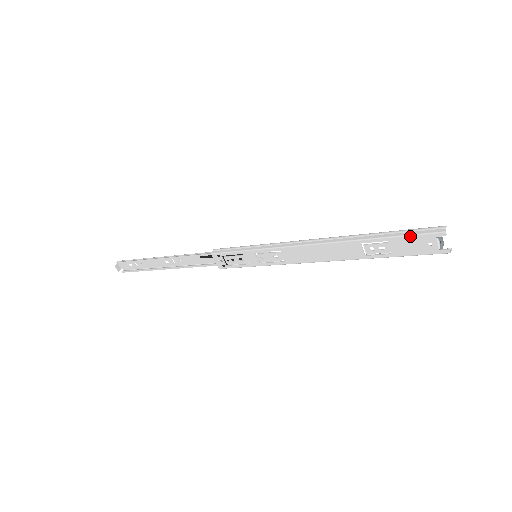
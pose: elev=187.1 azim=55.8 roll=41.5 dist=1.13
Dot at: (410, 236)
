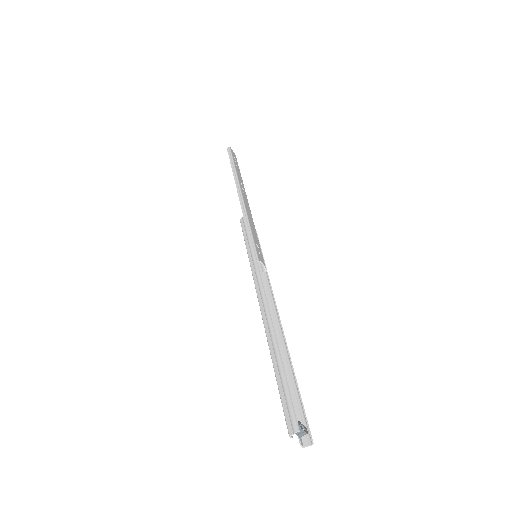
Dot at: (281, 399)
